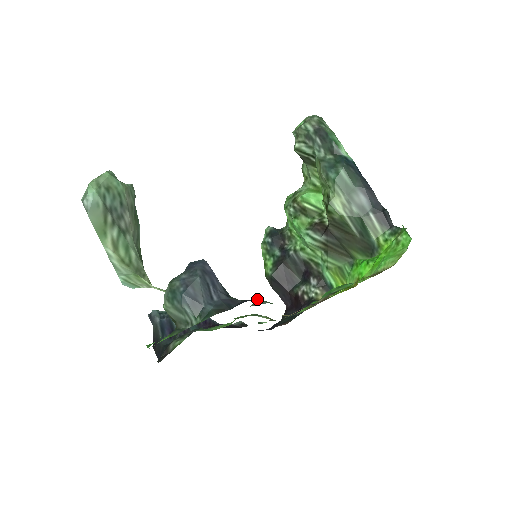
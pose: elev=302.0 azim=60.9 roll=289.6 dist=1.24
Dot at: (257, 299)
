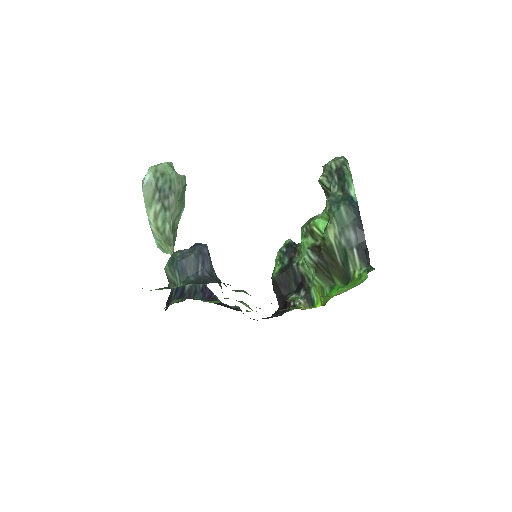
Dot at: occluded
